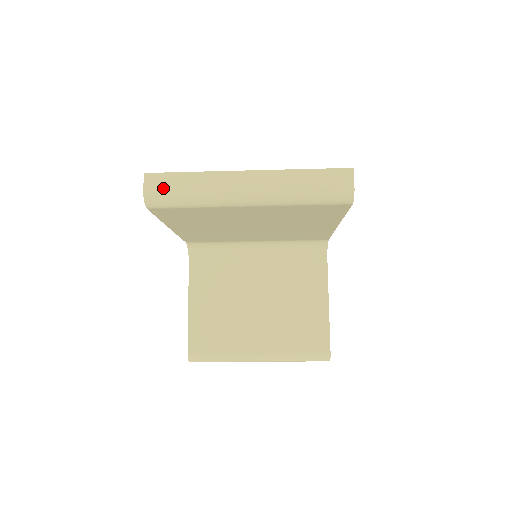
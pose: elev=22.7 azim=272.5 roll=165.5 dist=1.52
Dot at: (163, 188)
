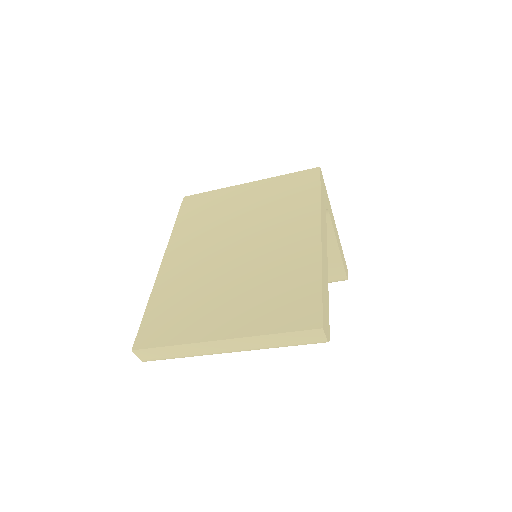
Dot at: (154, 357)
